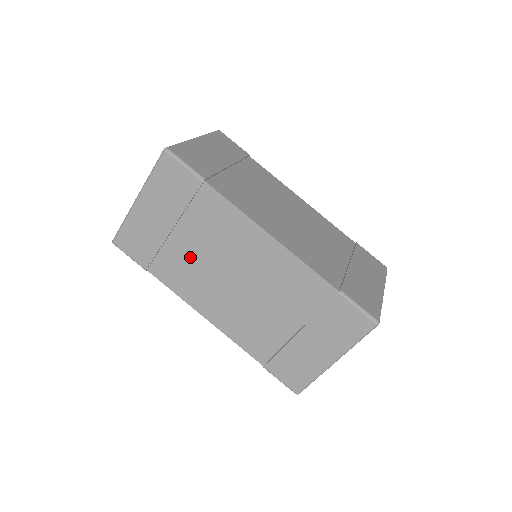
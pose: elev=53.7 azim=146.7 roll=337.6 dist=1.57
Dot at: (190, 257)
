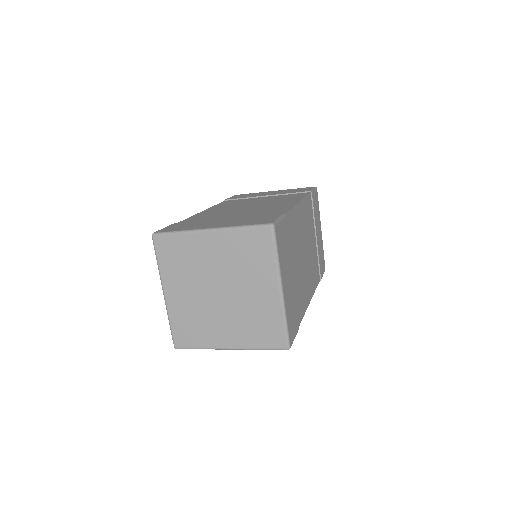
Dot at: occluded
